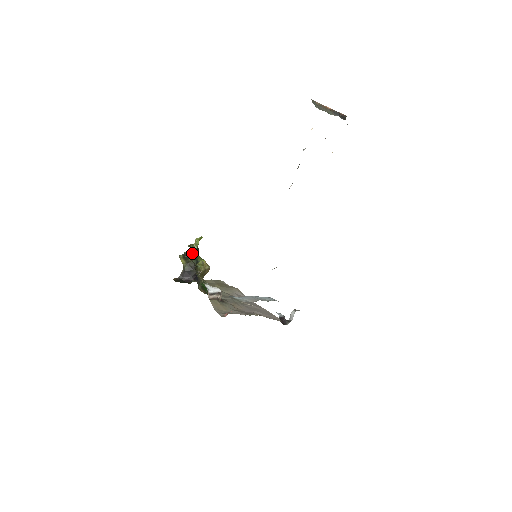
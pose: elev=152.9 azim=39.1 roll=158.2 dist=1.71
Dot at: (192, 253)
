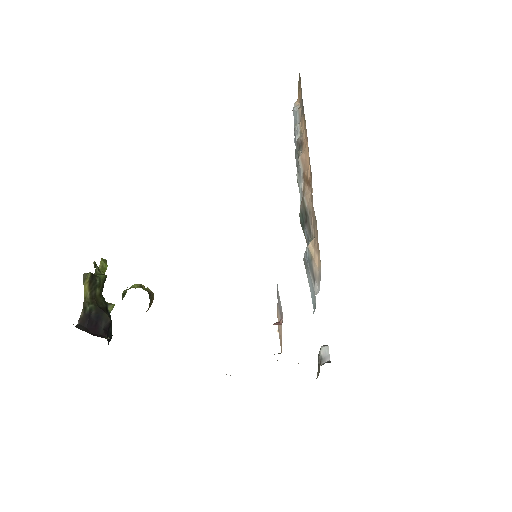
Dot at: (101, 279)
